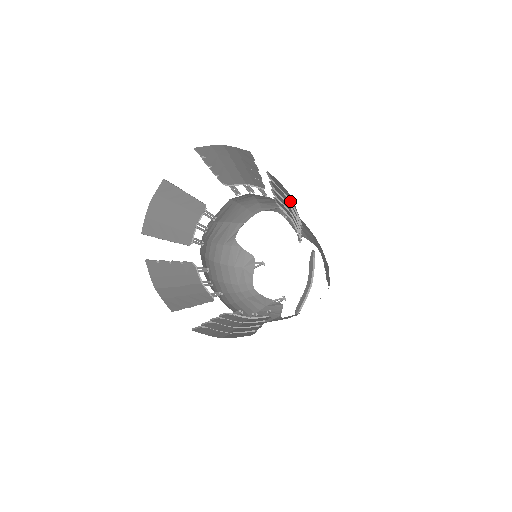
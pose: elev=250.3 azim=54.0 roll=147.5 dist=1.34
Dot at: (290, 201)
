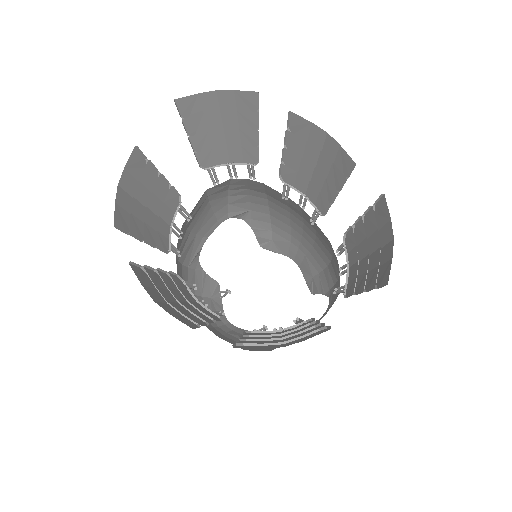
Dot at: (318, 152)
